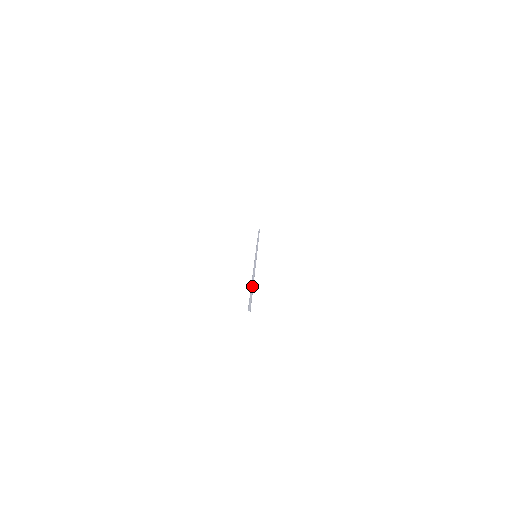
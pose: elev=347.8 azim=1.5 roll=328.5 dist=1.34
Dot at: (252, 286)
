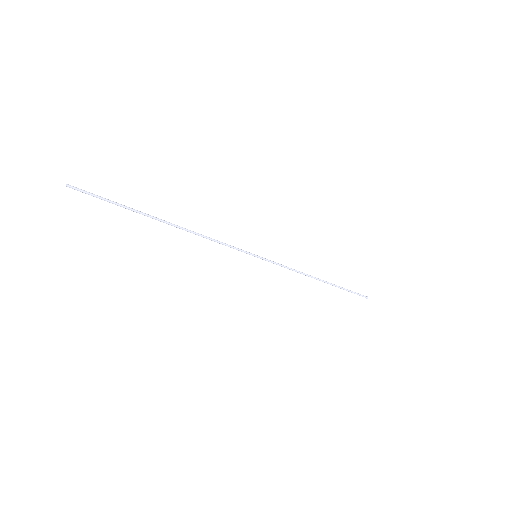
Dot at: (141, 213)
